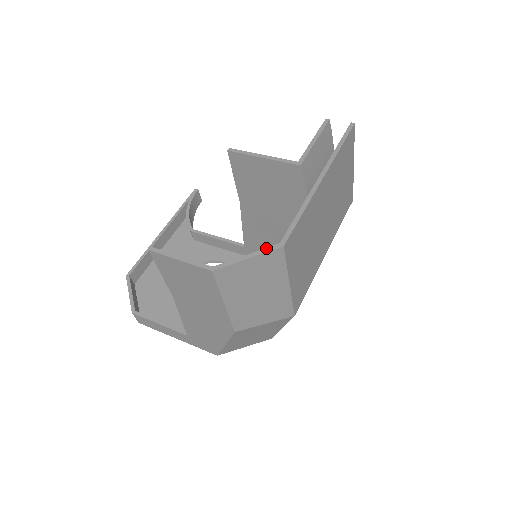
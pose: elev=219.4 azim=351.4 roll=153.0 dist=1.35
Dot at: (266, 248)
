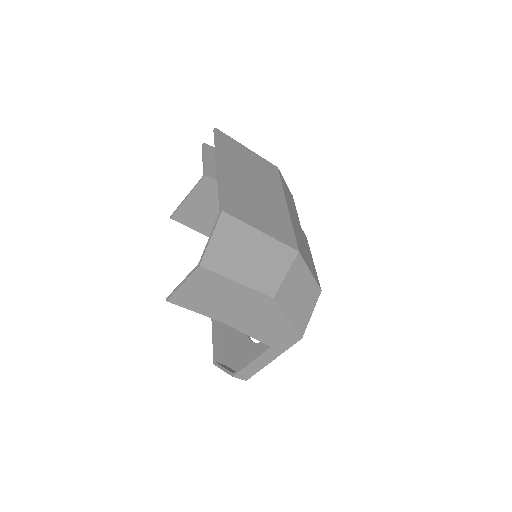
Dot at: (215, 223)
